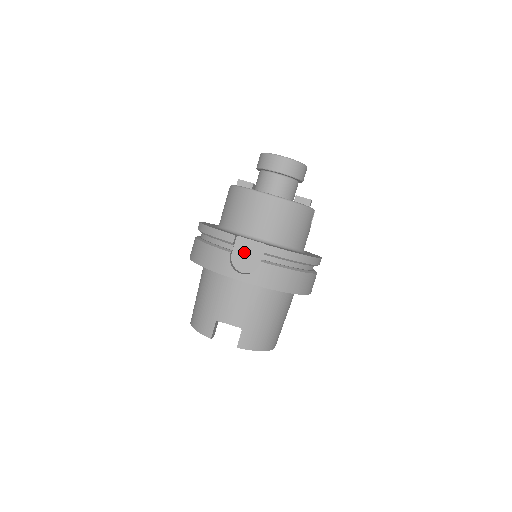
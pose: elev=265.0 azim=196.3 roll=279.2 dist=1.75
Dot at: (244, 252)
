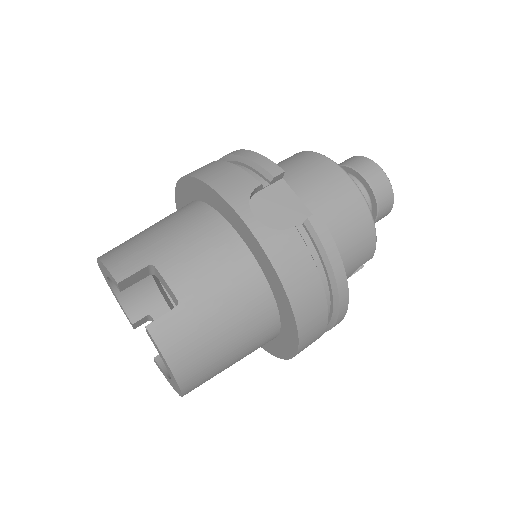
Dot at: (276, 202)
